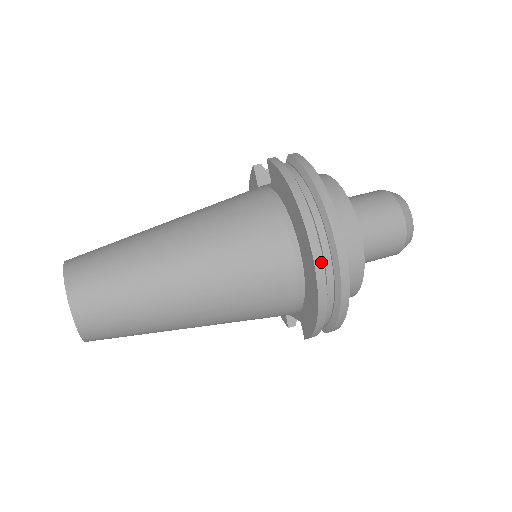
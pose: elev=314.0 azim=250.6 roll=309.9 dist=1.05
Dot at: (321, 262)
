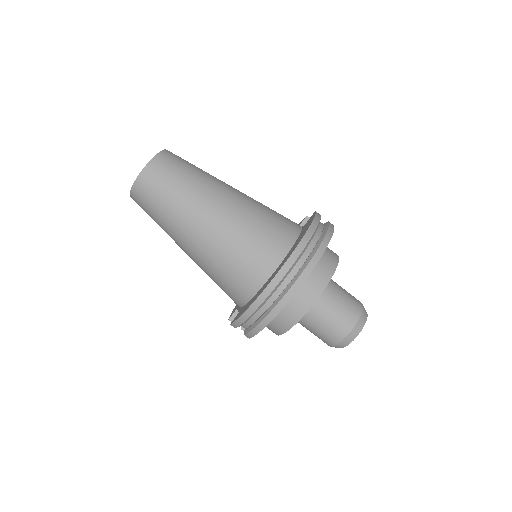
Dot at: (283, 274)
